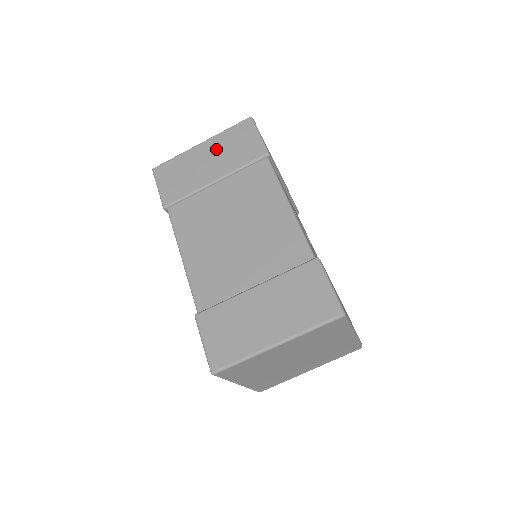
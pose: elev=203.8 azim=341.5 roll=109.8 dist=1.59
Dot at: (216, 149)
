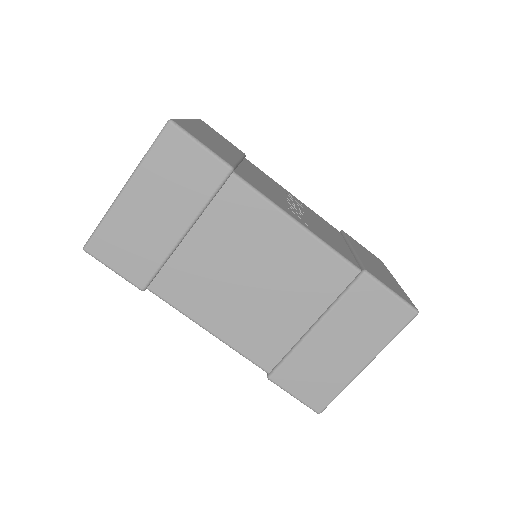
Dot at: (154, 189)
